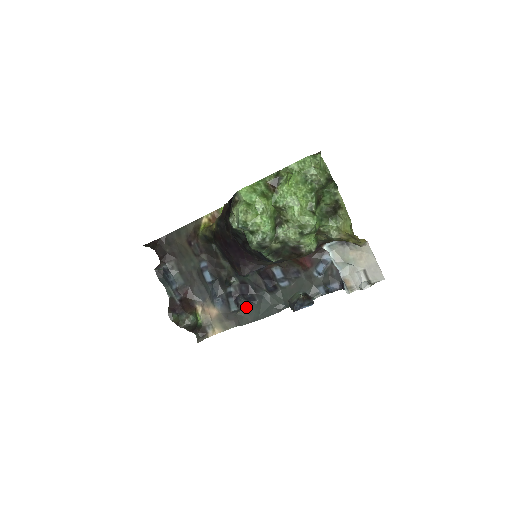
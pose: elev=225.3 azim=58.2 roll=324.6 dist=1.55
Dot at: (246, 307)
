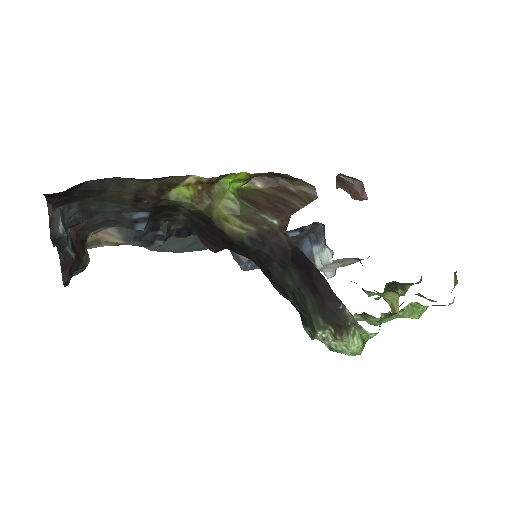
Dot at: occluded
